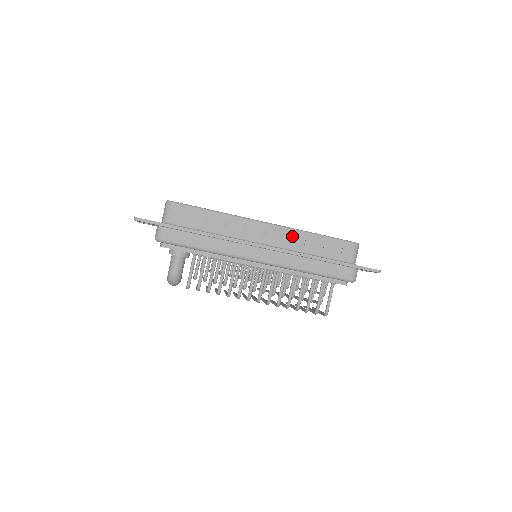
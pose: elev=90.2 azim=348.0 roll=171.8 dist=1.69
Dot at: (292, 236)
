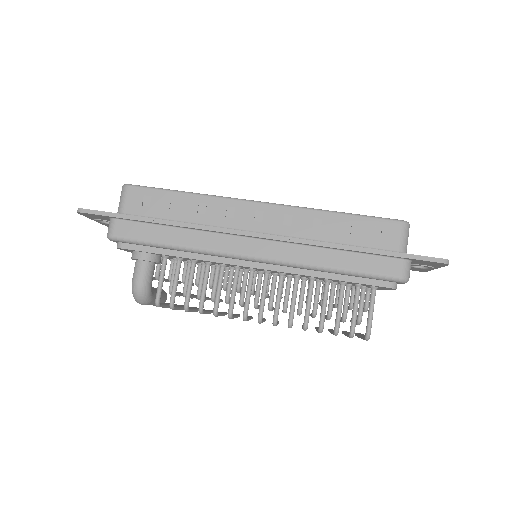
Dot at: (300, 218)
